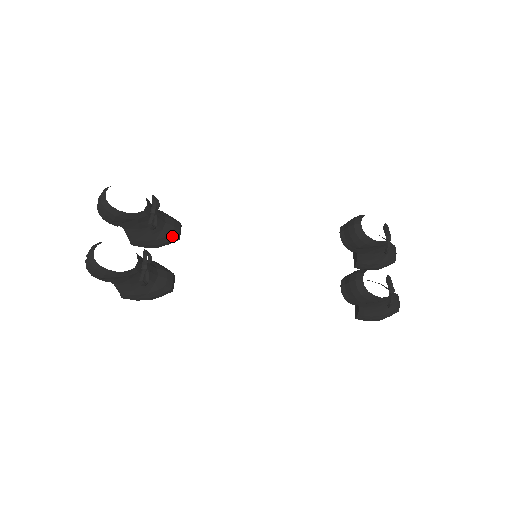
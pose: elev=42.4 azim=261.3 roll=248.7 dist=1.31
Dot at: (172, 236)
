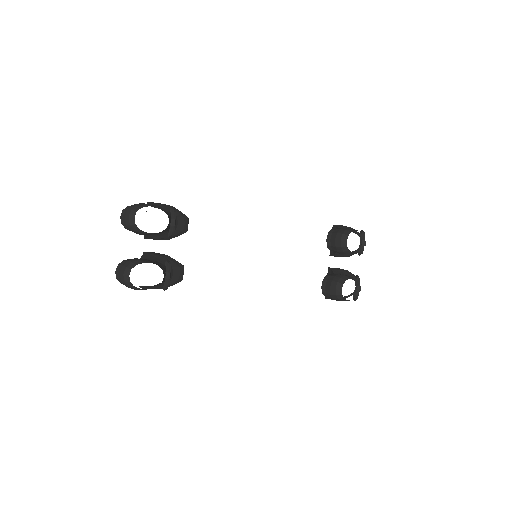
Dot at: (182, 232)
